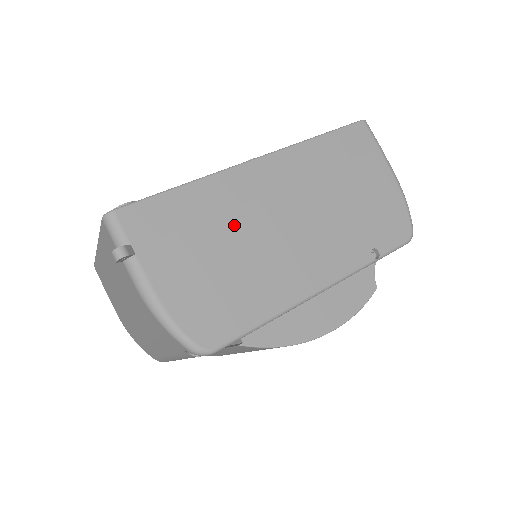
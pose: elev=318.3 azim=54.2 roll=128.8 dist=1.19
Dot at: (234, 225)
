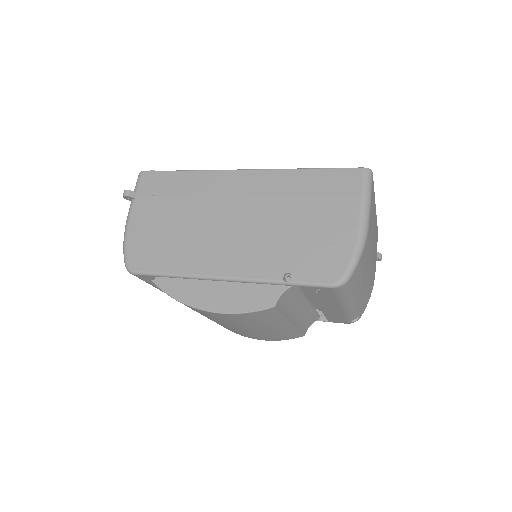
Dot at: (196, 206)
